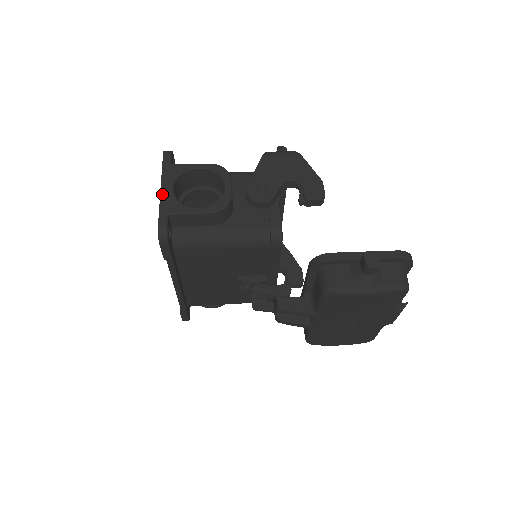
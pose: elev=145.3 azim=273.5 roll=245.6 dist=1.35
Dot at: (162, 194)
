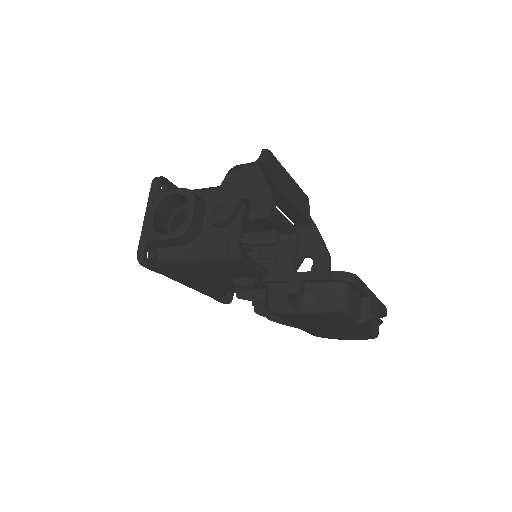
Dot at: (144, 222)
